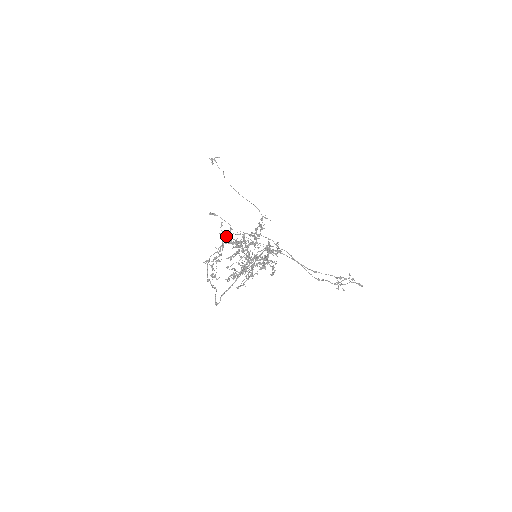
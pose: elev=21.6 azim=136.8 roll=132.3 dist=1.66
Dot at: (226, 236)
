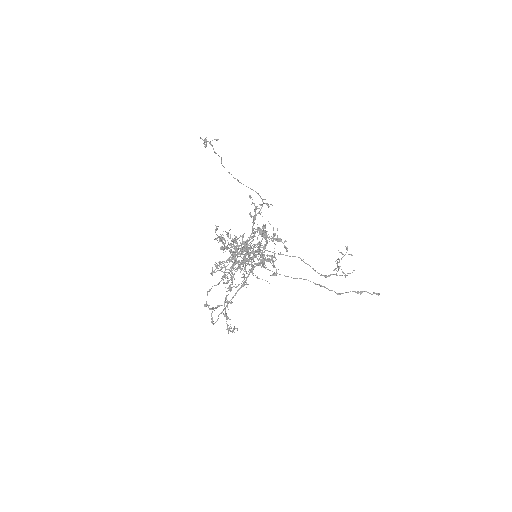
Dot at: (221, 239)
